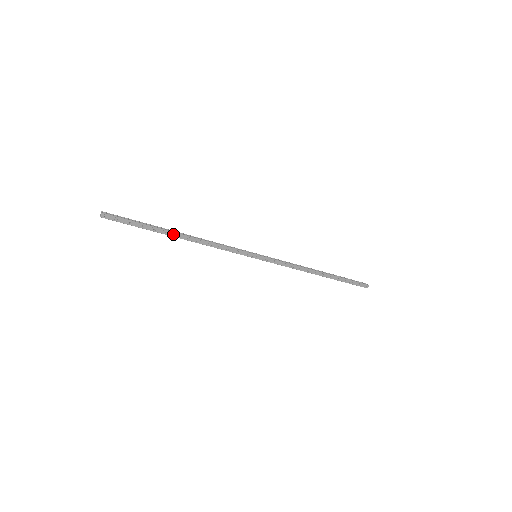
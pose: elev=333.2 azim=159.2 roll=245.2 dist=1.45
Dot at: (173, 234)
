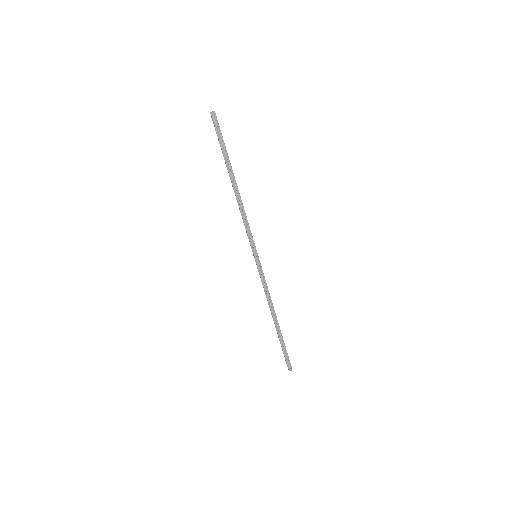
Dot at: (232, 177)
